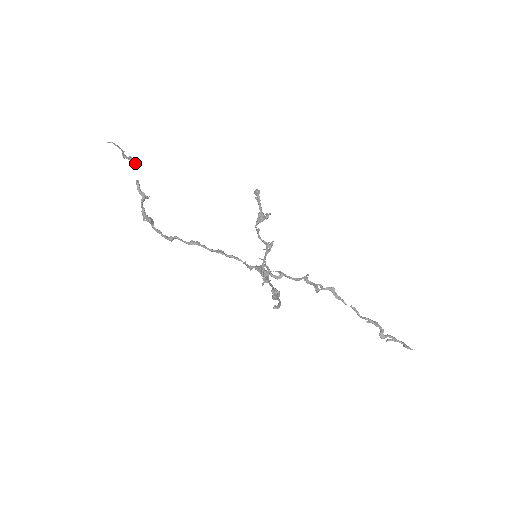
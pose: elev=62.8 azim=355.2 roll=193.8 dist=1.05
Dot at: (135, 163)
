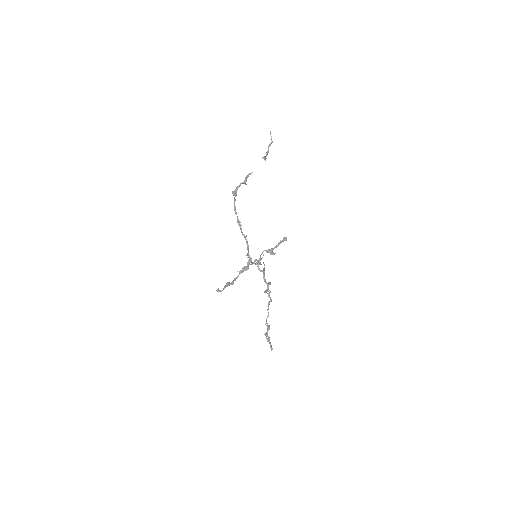
Dot at: (265, 159)
